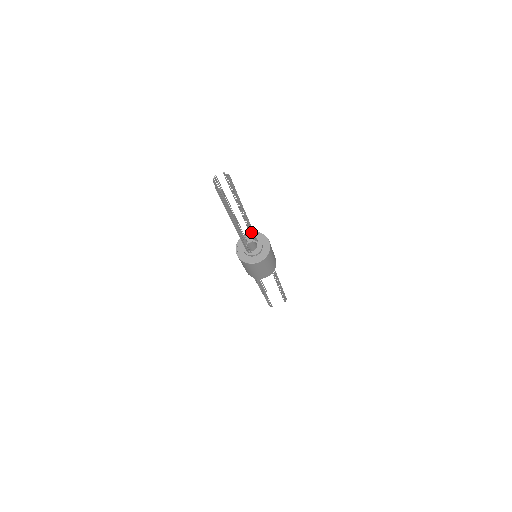
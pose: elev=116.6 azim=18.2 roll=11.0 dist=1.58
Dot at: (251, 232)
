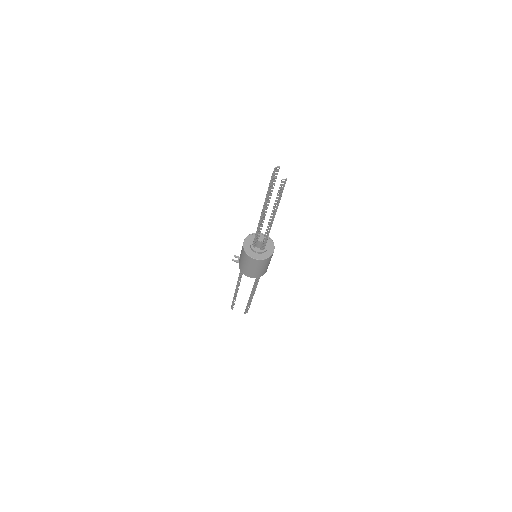
Dot at: occluded
